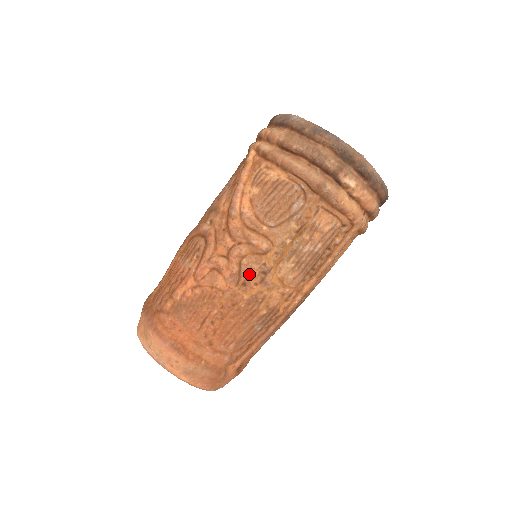
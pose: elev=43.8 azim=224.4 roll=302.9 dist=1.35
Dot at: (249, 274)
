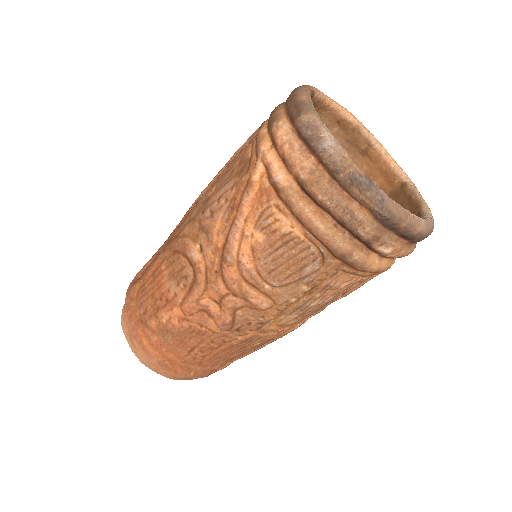
Dot at: (244, 324)
